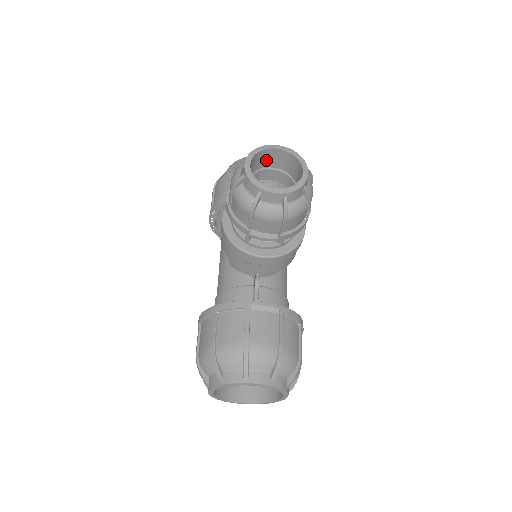
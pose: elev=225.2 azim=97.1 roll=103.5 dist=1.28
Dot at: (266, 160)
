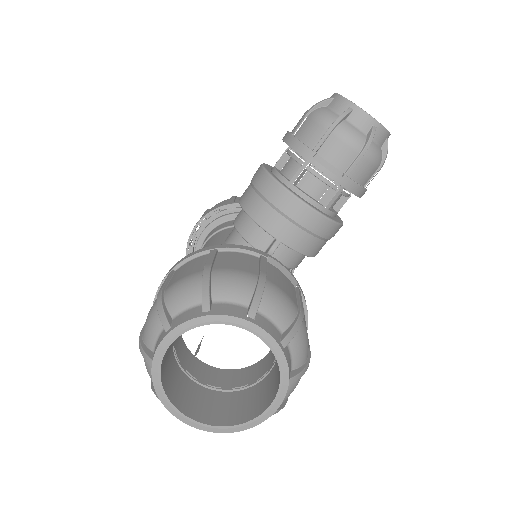
Dot at: occluded
